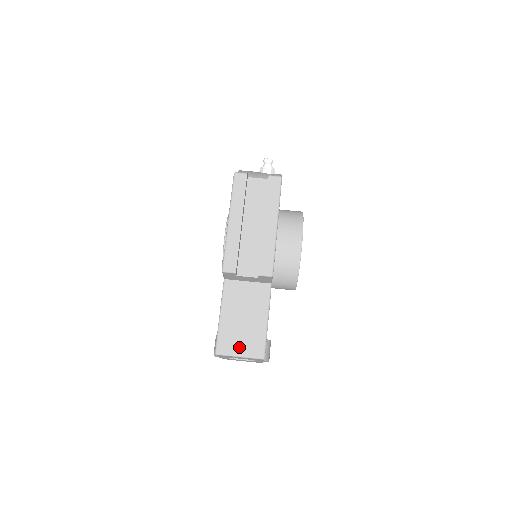
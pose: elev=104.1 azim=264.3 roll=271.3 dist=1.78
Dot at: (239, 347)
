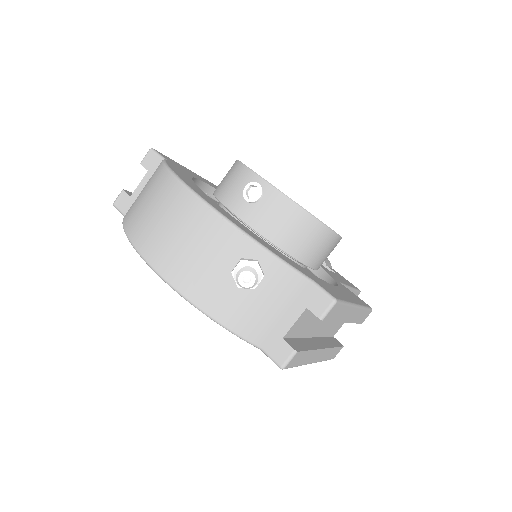
Dot at: occluded
